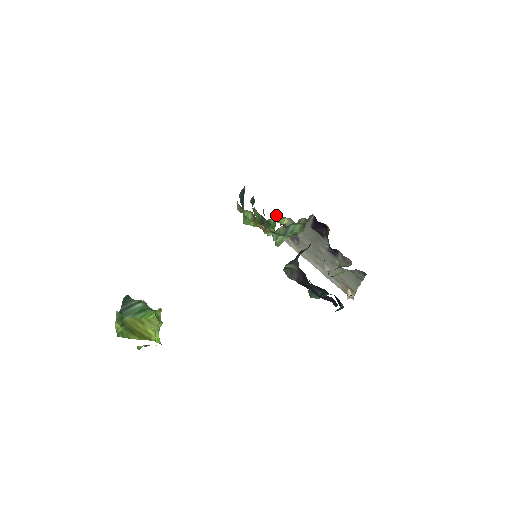
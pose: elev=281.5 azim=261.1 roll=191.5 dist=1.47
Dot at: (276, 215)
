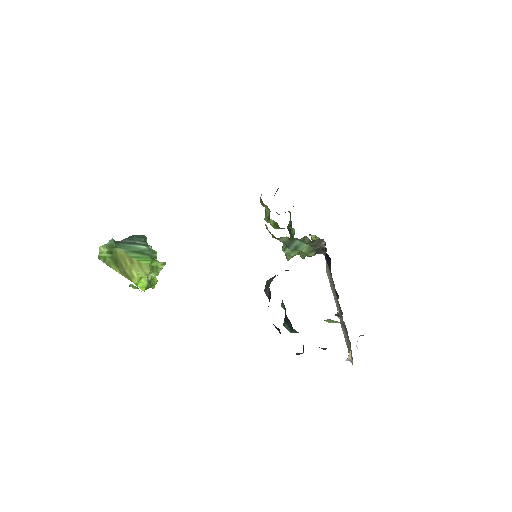
Dot at: occluded
